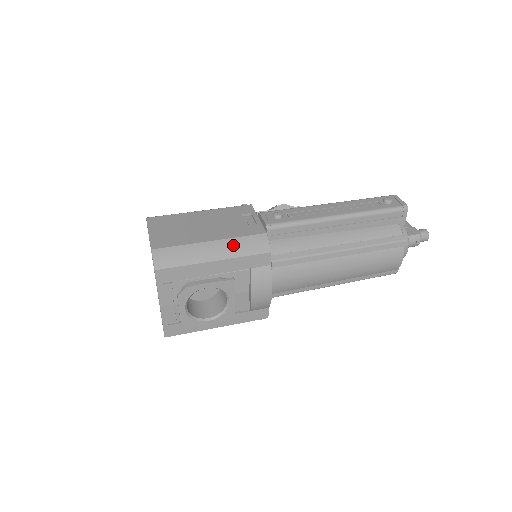
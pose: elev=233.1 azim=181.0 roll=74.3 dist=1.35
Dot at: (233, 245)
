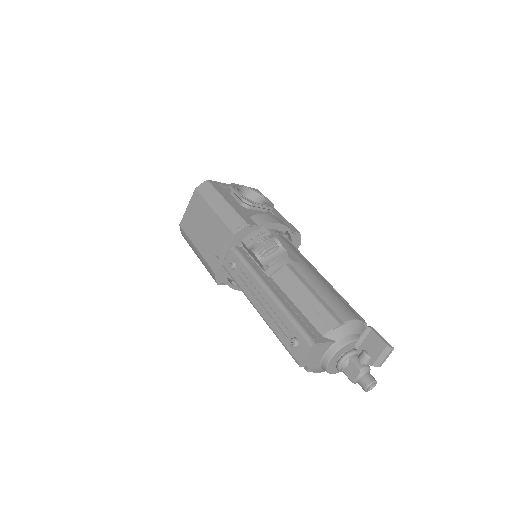
Dot at: (203, 261)
